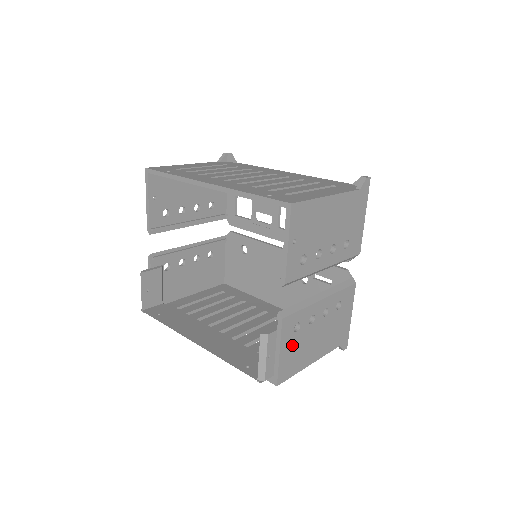
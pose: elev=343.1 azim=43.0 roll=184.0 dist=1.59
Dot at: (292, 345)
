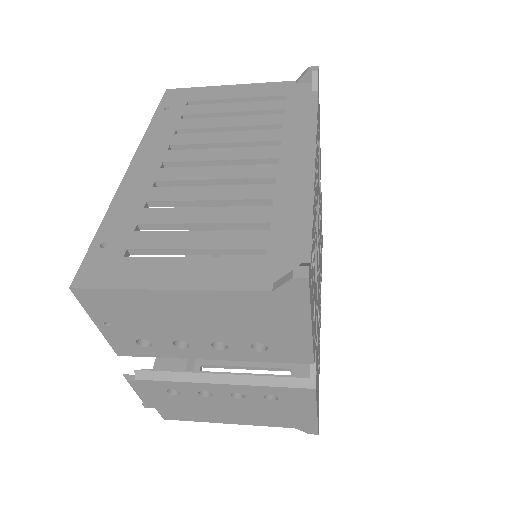
Dot at: (173, 401)
